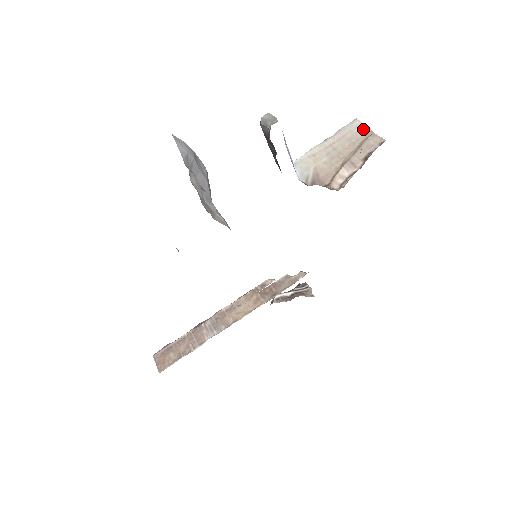
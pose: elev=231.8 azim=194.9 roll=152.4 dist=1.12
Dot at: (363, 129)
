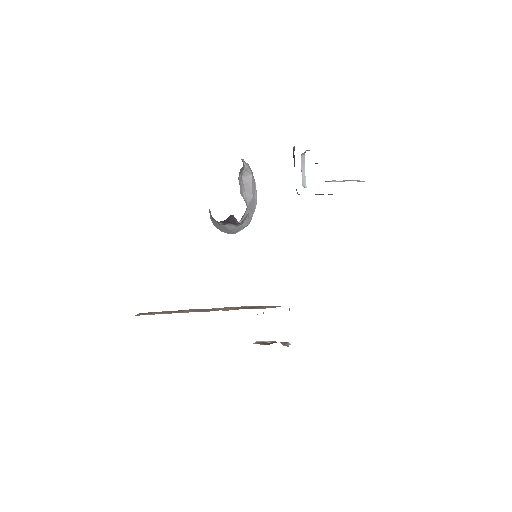
Dot at: occluded
